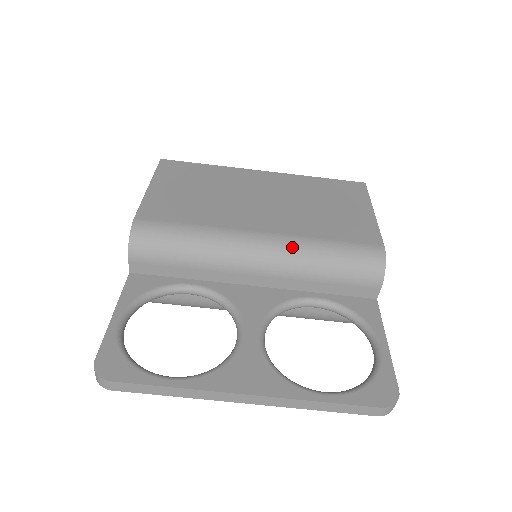
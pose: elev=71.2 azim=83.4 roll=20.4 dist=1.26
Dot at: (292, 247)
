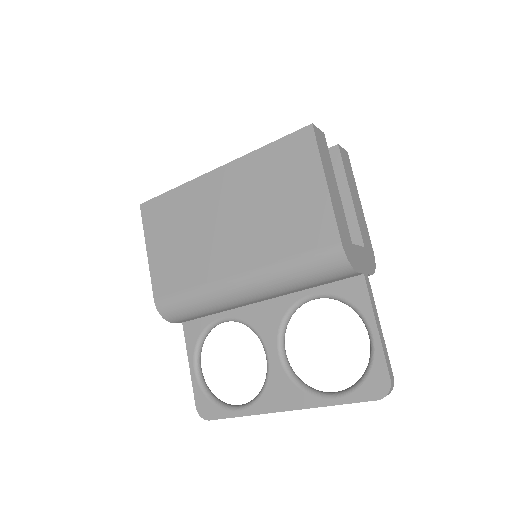
Dot at: (264, 280)
